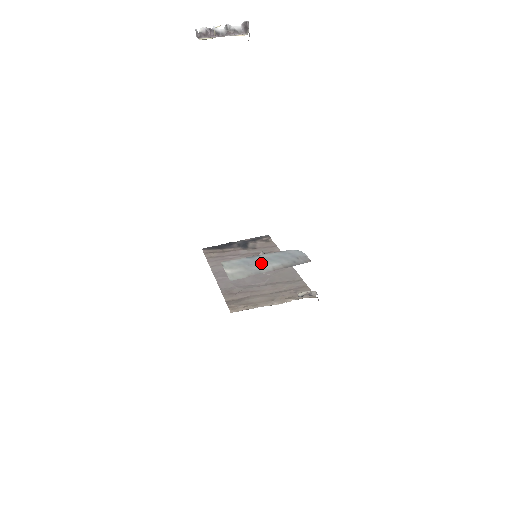
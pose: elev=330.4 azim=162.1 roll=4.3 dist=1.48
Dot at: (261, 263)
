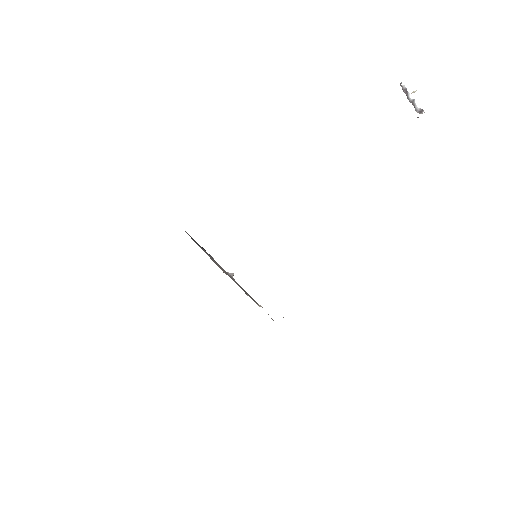
Dot at: occluded
